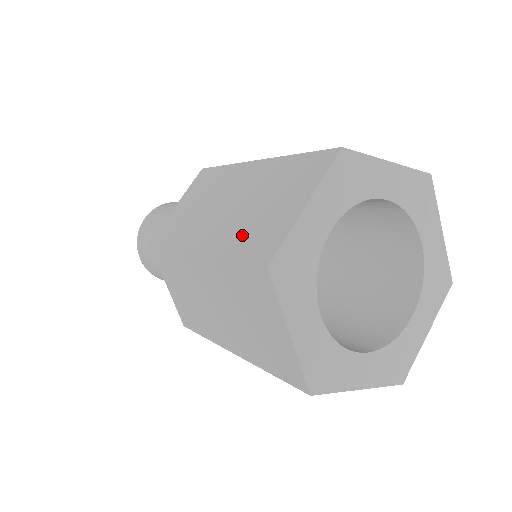
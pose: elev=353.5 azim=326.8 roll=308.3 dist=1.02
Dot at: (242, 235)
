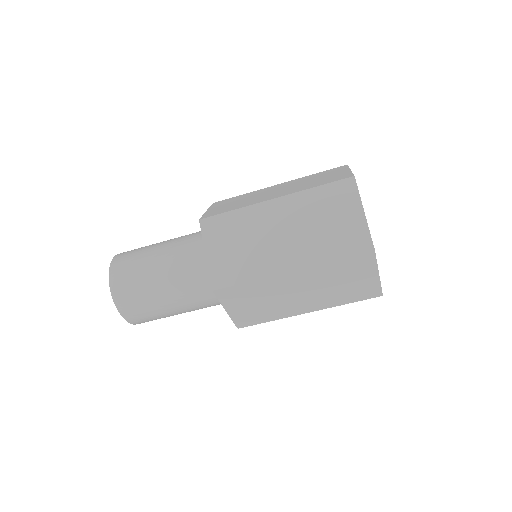
Dot at: (315, 184)
